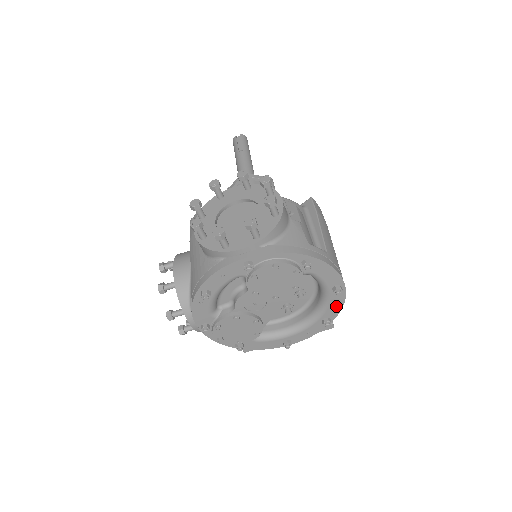
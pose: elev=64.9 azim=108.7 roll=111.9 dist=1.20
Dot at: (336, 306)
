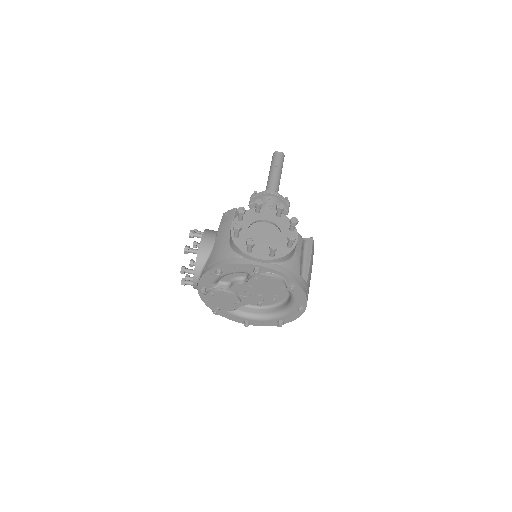
Dot at: (292, 317)
